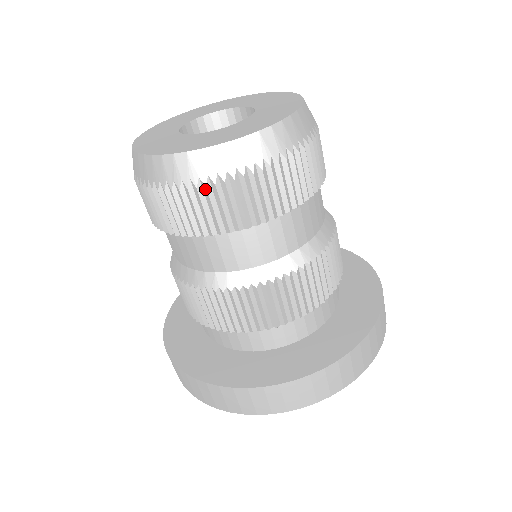
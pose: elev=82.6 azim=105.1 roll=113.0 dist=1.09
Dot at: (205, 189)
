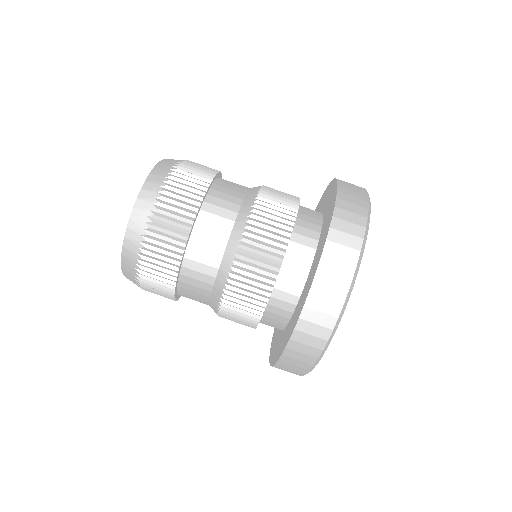
Dot at: (144, 260)
